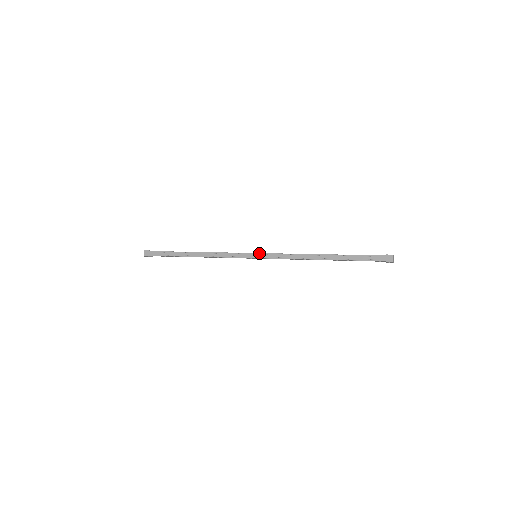
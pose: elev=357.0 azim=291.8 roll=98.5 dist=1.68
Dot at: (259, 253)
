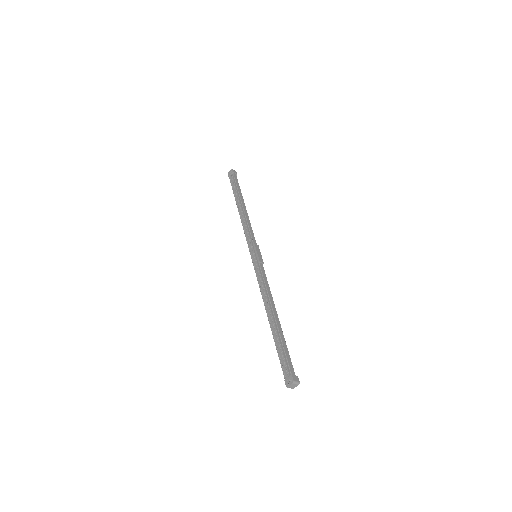
Dot at: (252, 262)
